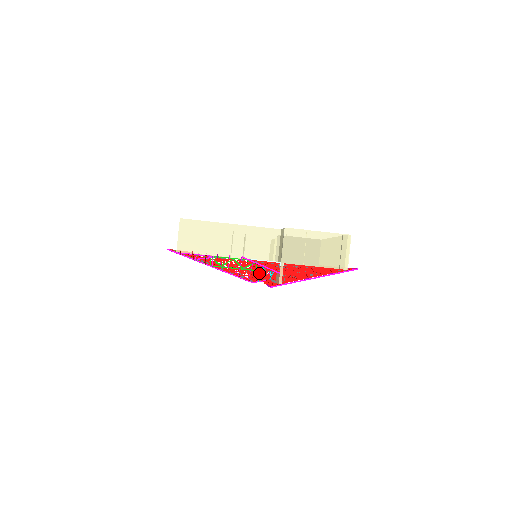
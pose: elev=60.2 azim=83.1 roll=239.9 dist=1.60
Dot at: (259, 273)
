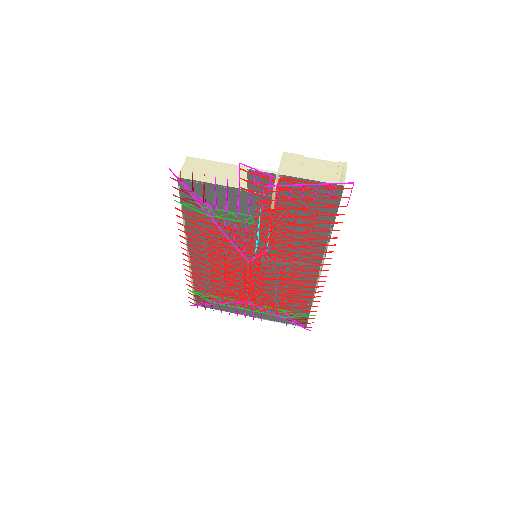
Dot at: occluded
